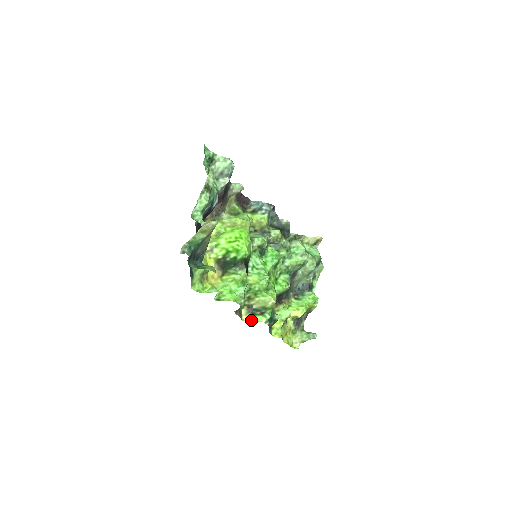
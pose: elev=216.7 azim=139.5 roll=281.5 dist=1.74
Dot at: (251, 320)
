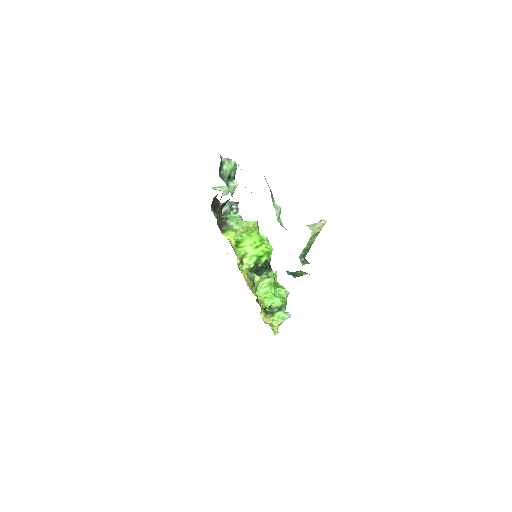
Dot at: (272, 320)
